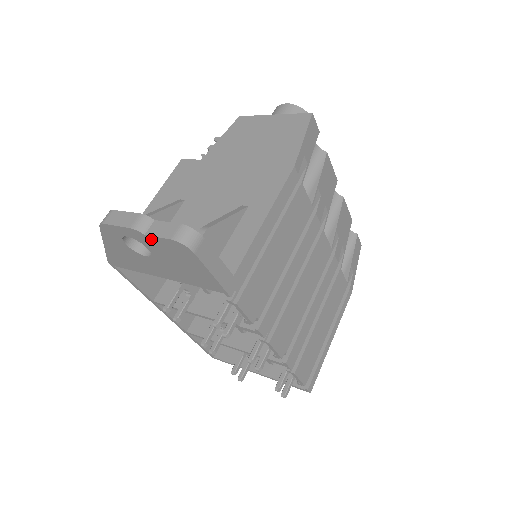
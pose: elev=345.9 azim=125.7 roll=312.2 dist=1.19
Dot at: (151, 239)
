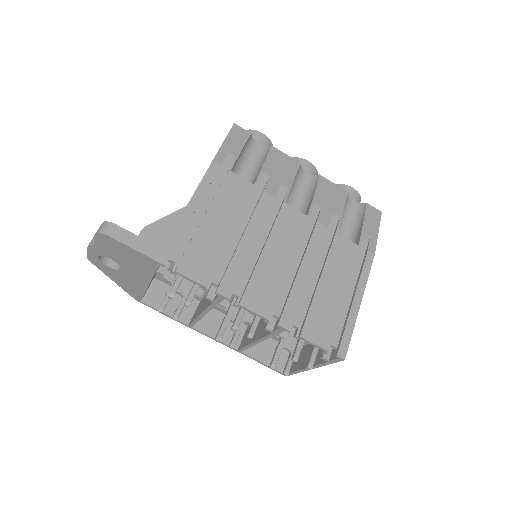
Dot at: (98, 246)
